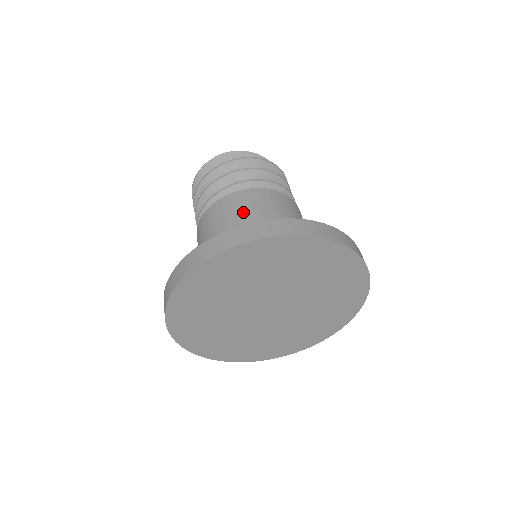
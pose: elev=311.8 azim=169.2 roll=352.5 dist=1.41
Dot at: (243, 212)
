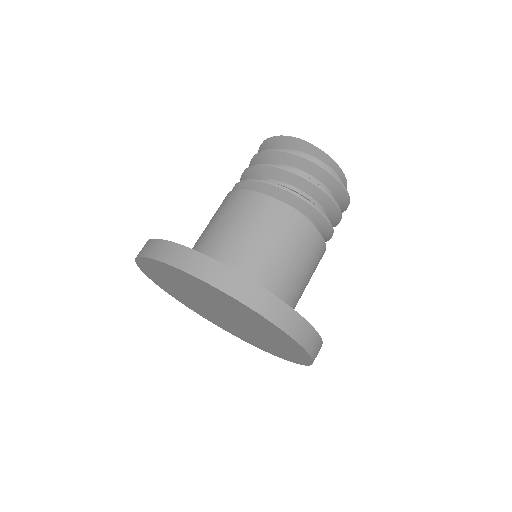
Dot at: (255, 225)
